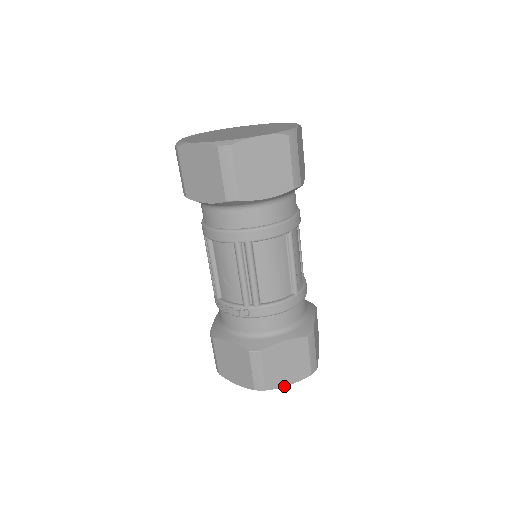
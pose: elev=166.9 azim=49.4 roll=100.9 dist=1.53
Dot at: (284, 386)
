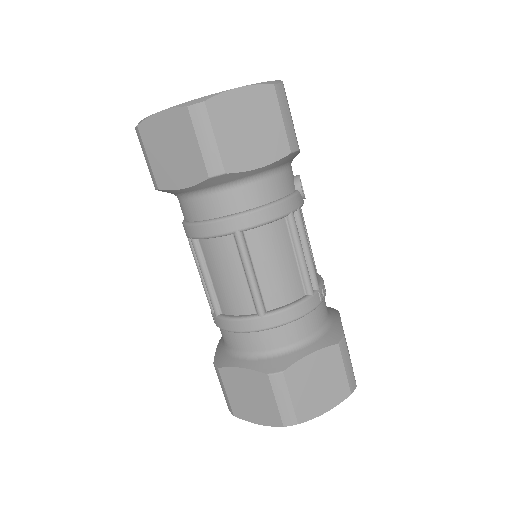
Dot at: (253, 422)
